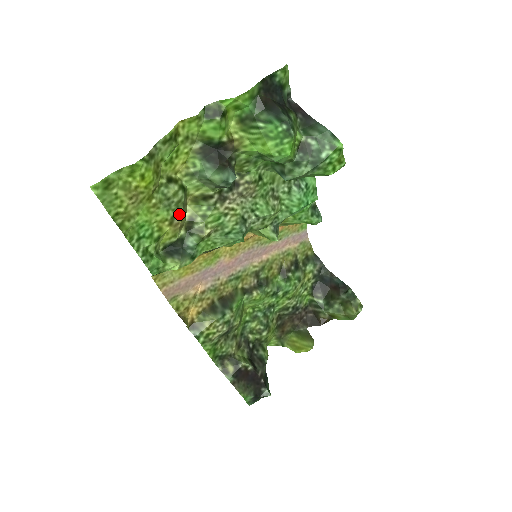
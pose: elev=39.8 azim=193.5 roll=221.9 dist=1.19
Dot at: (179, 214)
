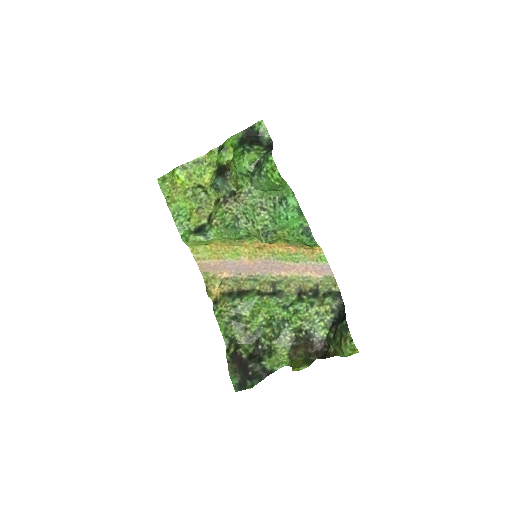
Dot at: (202, 207)
